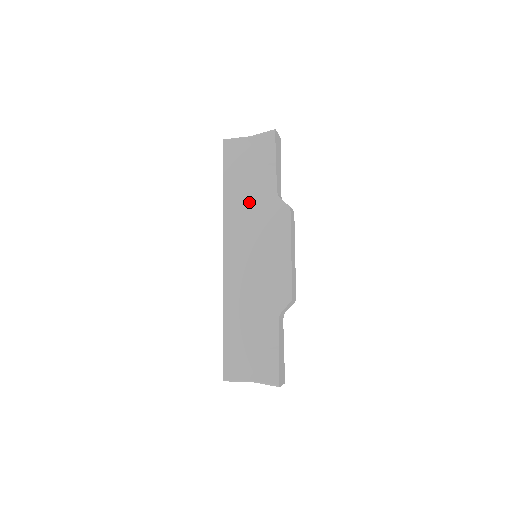
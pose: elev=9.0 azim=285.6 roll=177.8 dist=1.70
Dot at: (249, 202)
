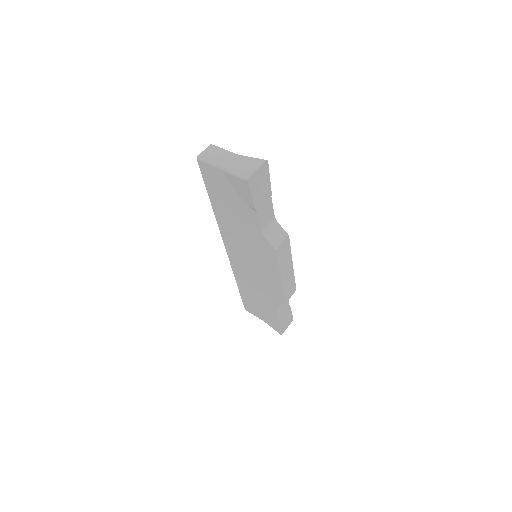
Dot at: (237, 226)
